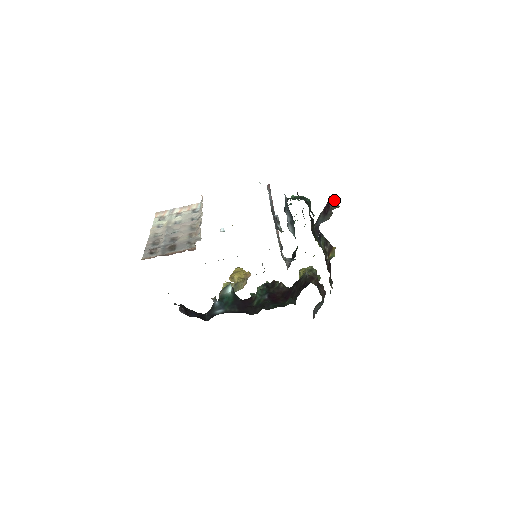
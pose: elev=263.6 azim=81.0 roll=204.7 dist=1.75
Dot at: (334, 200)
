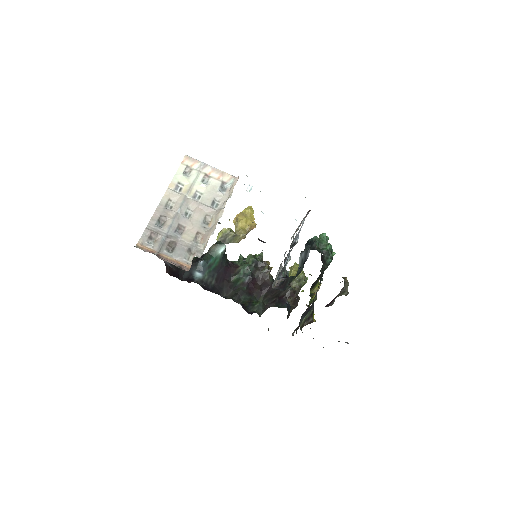
Dot at: (345, 292)
